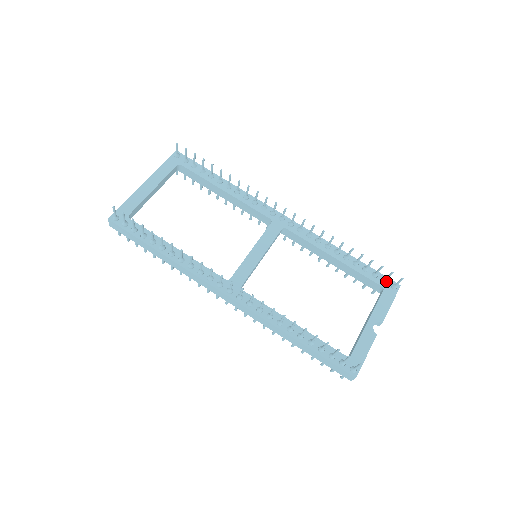
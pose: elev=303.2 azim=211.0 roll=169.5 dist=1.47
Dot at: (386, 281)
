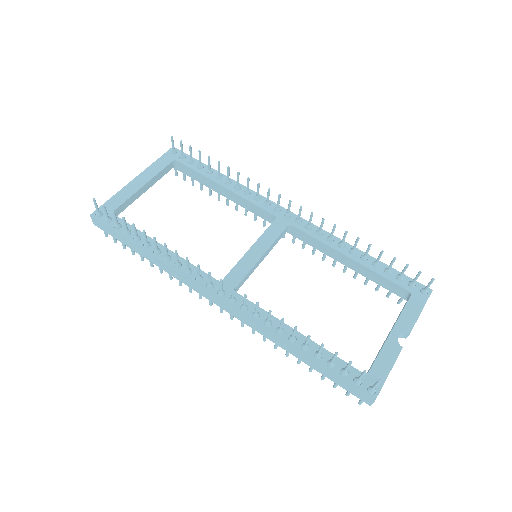
Dot at: (414, 284)
